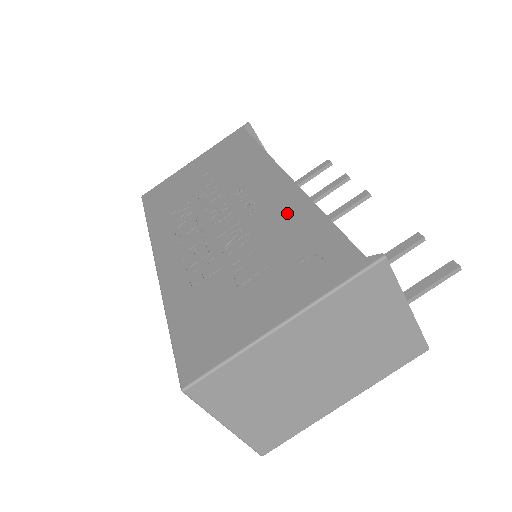
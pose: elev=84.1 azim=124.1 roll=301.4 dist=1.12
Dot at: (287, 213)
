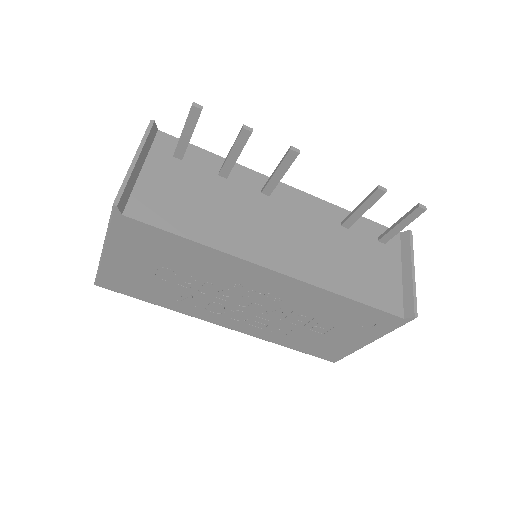
Dot at: (313, 299)
